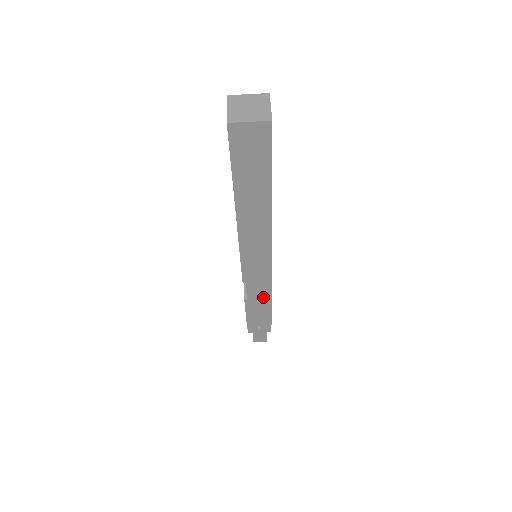
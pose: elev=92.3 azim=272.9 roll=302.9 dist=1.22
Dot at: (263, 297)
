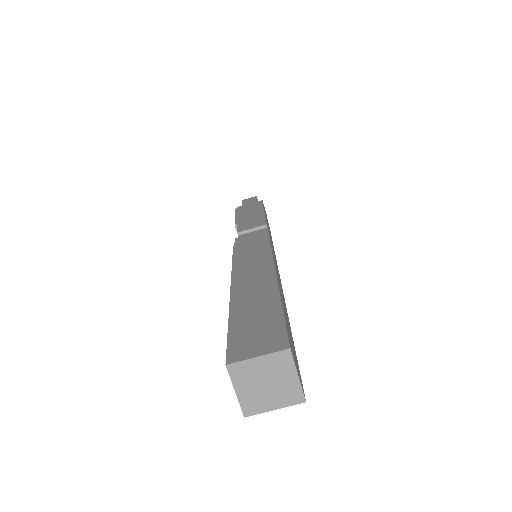
Dot at: occluded
